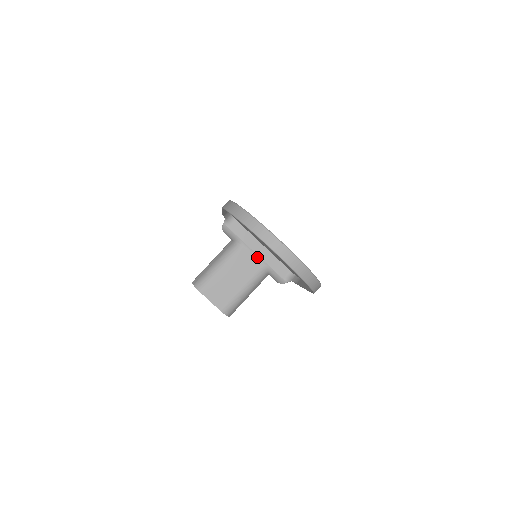
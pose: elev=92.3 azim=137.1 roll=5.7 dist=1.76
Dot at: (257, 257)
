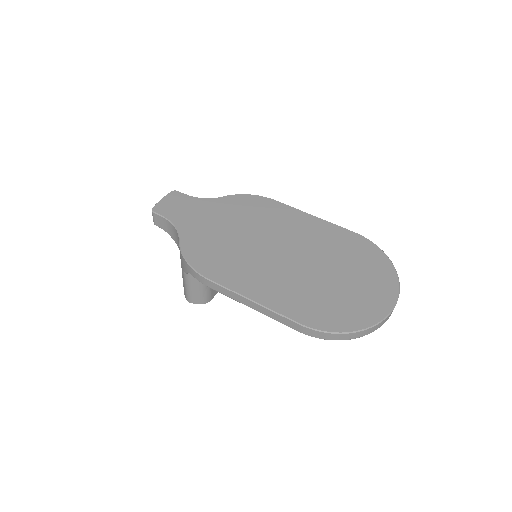
Dot at: occluded
